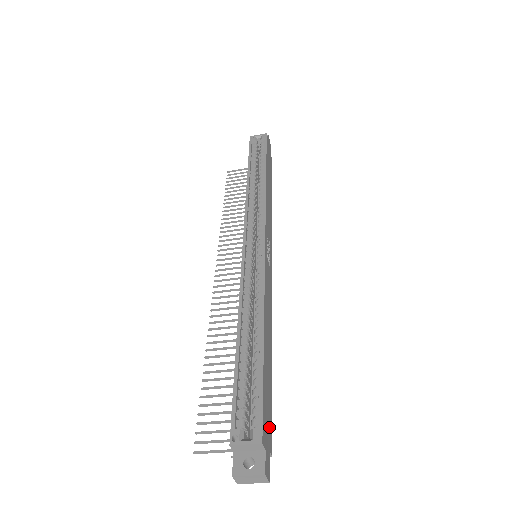
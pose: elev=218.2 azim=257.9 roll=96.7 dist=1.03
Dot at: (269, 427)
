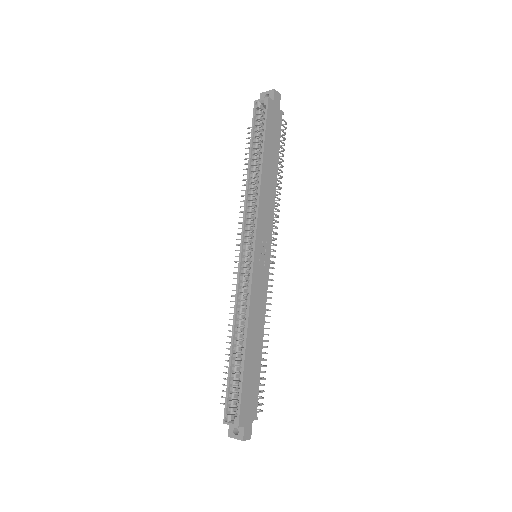
Dot at: (253, 405)
